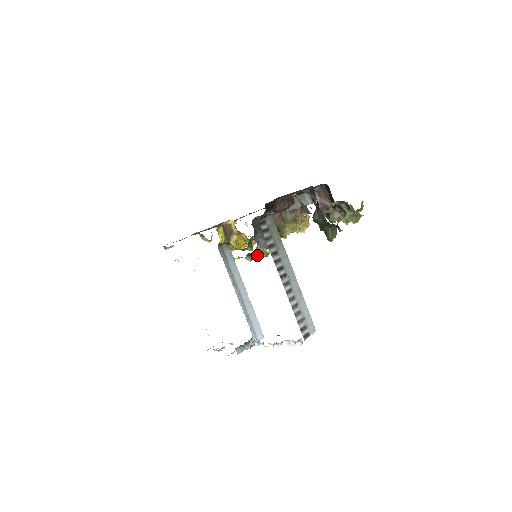
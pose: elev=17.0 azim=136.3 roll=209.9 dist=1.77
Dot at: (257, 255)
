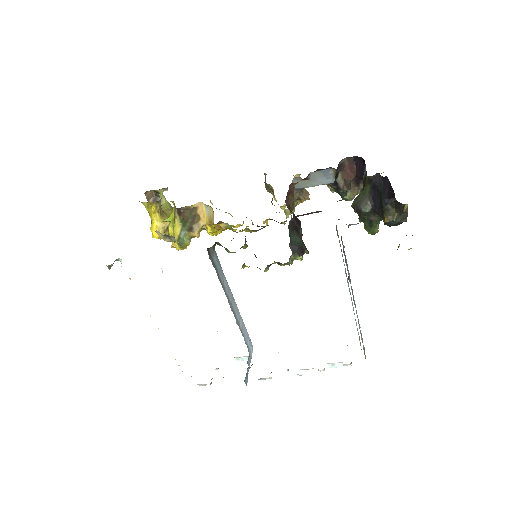
Dot at: (282, 264)
